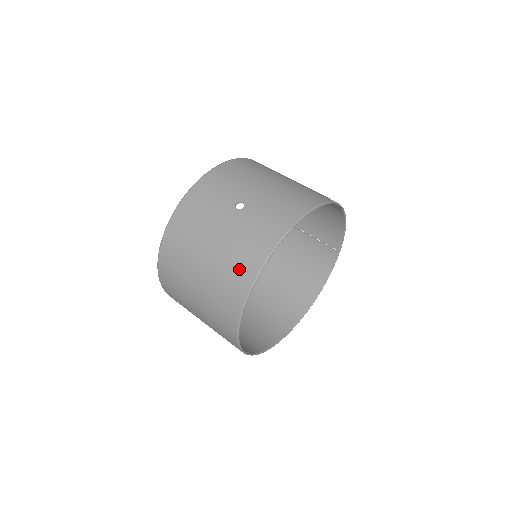
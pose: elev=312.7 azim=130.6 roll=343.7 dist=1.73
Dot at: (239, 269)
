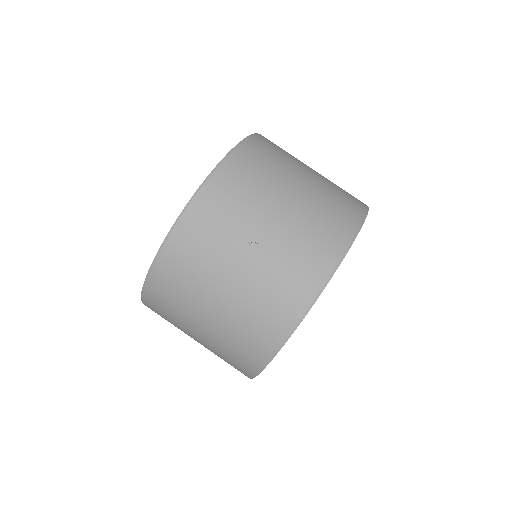
Dot at: (259, 333)
